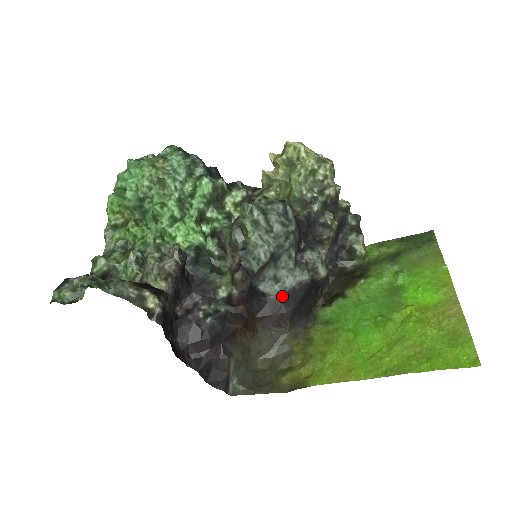
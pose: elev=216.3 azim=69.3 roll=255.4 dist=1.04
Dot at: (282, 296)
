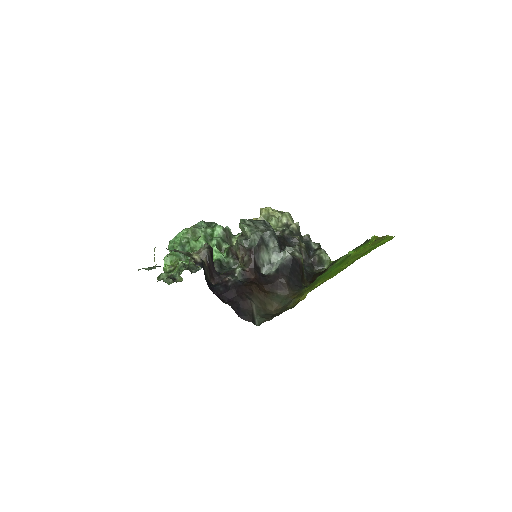
Dot at: (277, 270)
